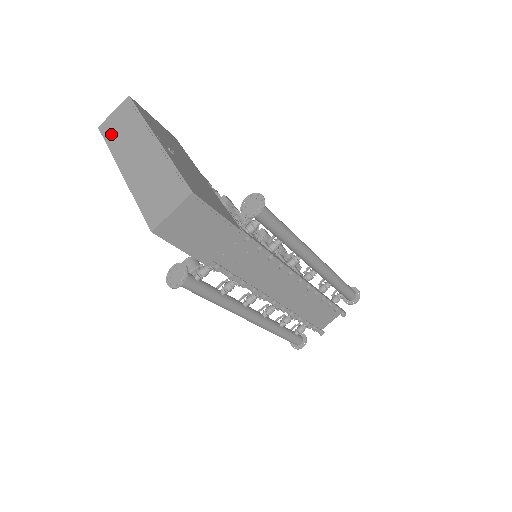
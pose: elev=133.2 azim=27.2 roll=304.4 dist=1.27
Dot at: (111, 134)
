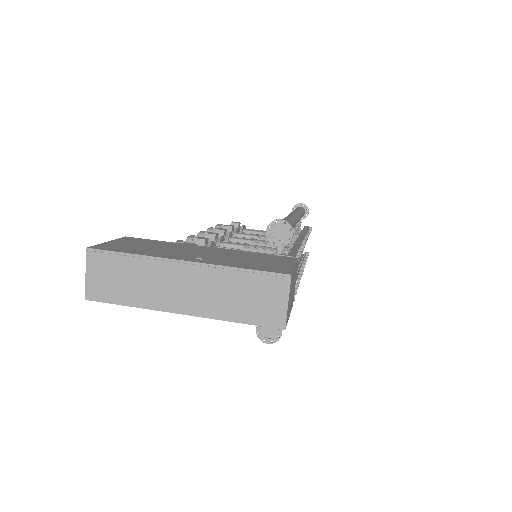
Dot at: (116, 294)
